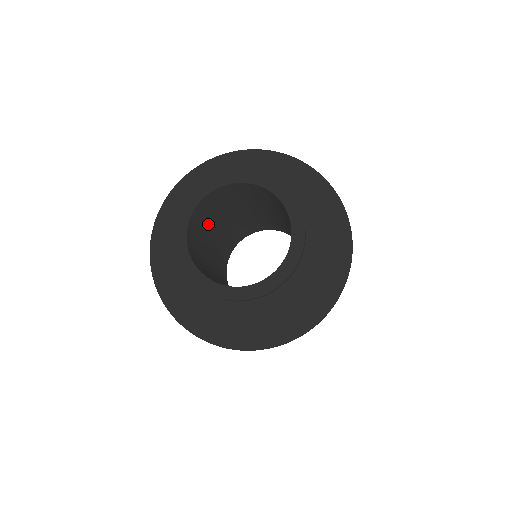
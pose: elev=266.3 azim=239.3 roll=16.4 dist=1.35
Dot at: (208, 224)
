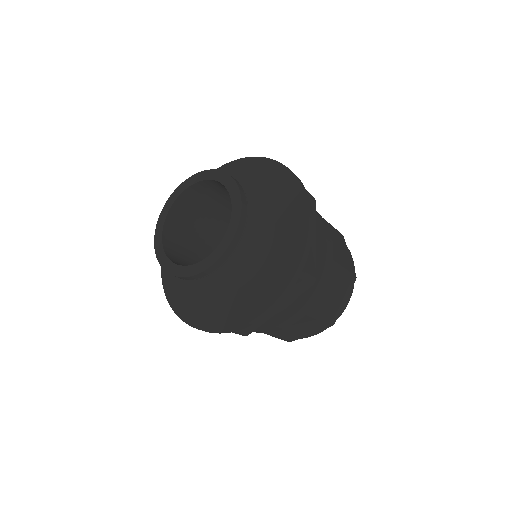
Dot at: (195, 248)
